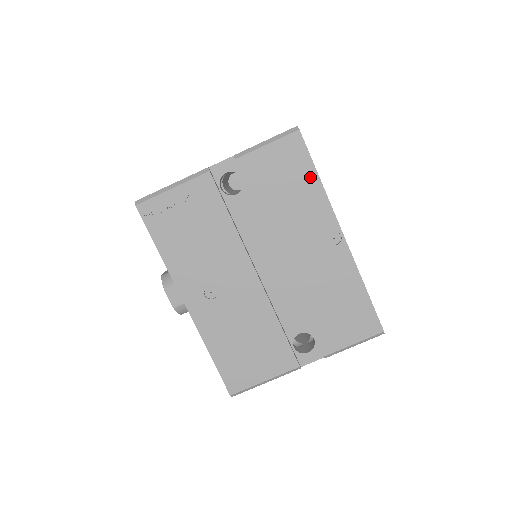
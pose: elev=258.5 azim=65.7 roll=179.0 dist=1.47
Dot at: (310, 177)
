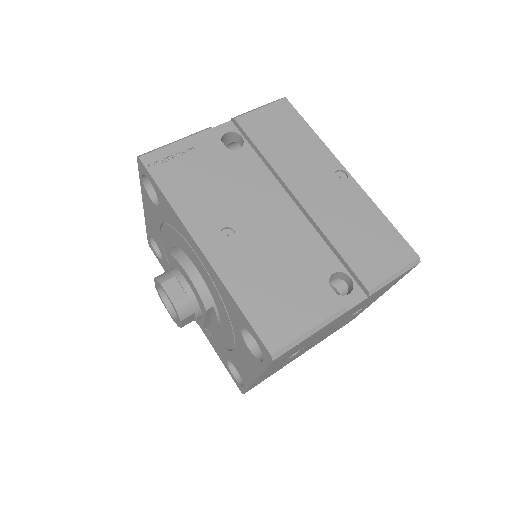
Dot at: (304, 129)
